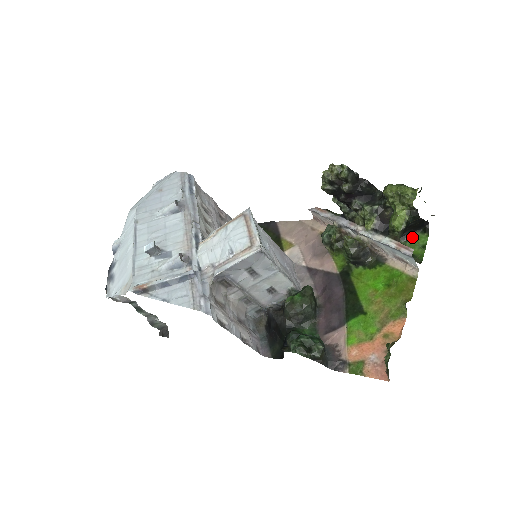
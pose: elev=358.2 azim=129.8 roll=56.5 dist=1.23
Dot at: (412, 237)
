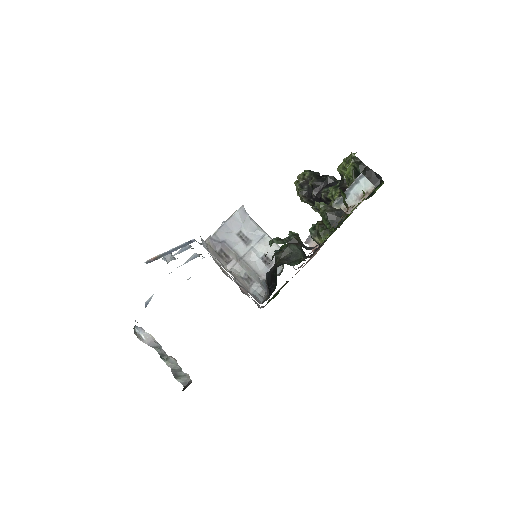
Dot at: (374, 193)
